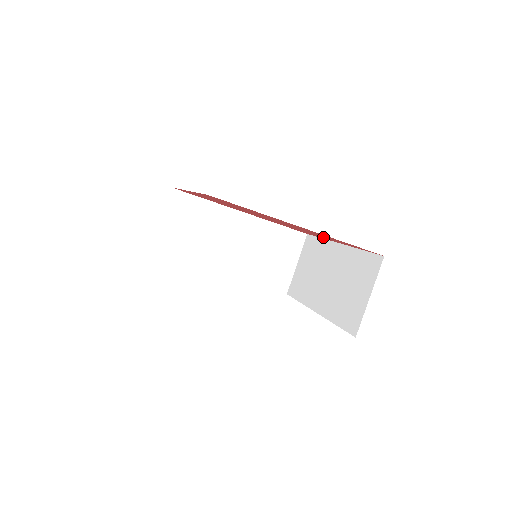
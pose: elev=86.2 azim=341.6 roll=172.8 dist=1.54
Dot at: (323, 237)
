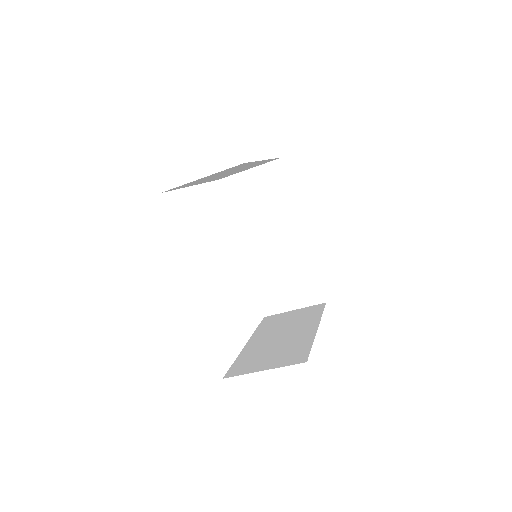
Dot at: occluded
